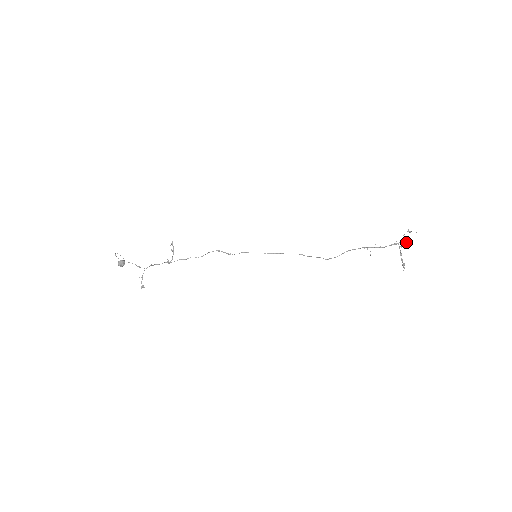
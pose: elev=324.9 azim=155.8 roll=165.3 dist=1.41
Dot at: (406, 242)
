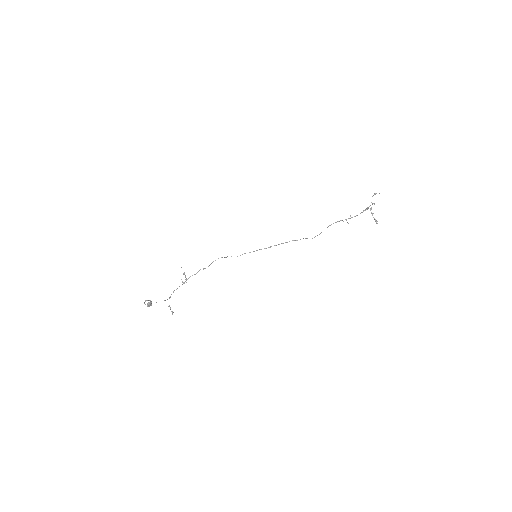
Dot at: (374, 204)
